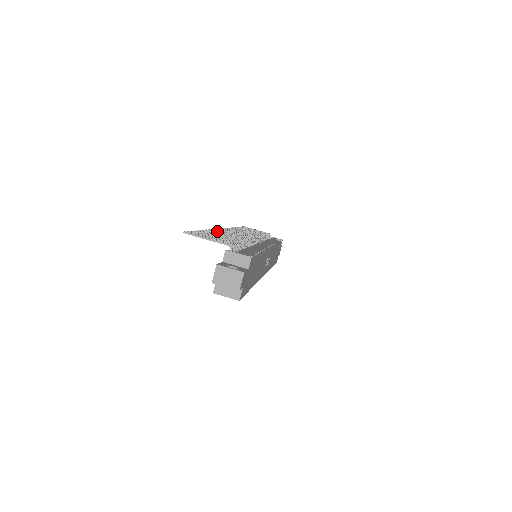
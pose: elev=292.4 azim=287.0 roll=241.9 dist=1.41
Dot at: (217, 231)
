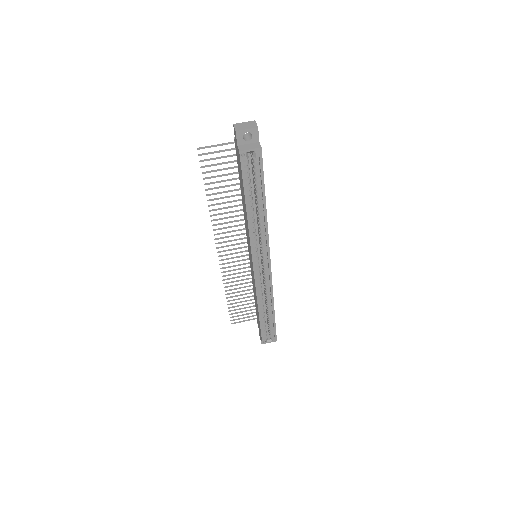
Dot at: (217, 214)
